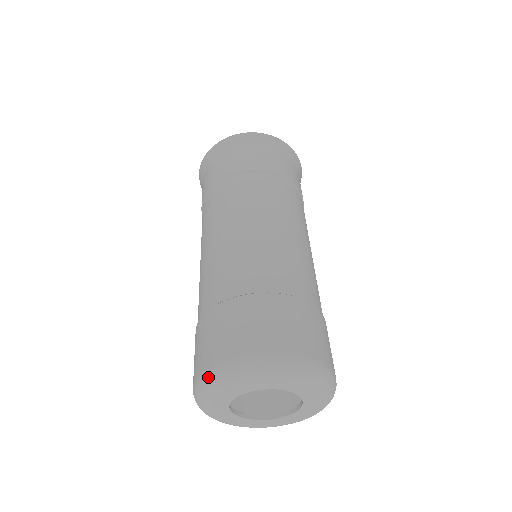
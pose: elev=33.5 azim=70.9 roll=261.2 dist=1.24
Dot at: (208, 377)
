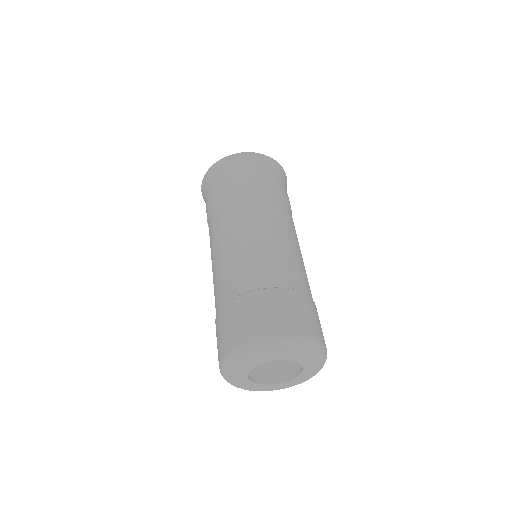
Dot at: occluded
